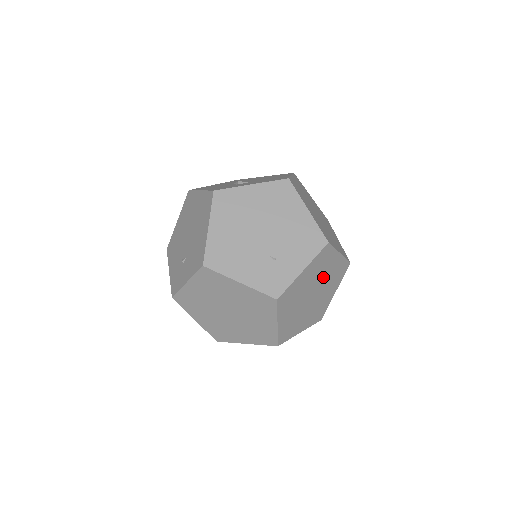
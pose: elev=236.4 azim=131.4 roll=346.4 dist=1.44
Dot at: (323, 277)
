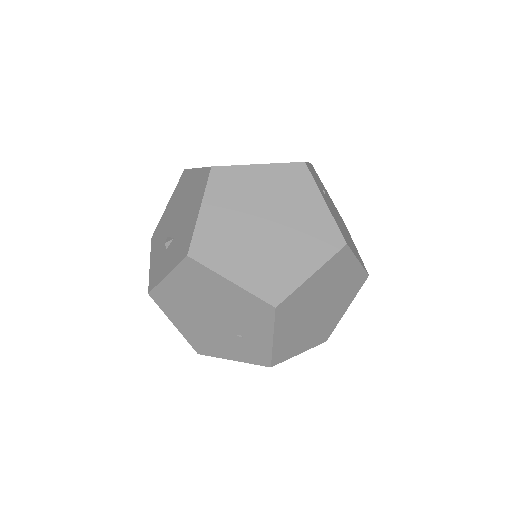
Dot at: (314, 297)
